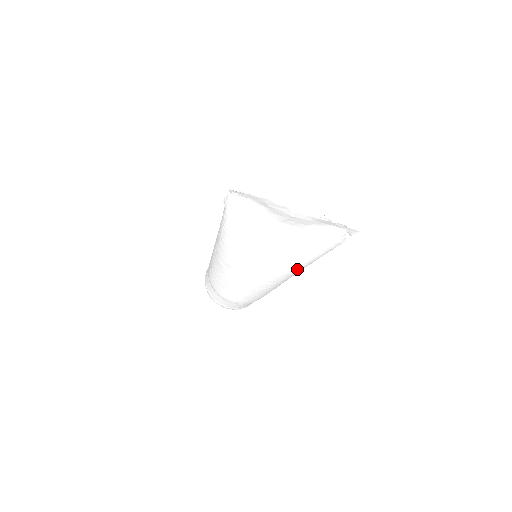
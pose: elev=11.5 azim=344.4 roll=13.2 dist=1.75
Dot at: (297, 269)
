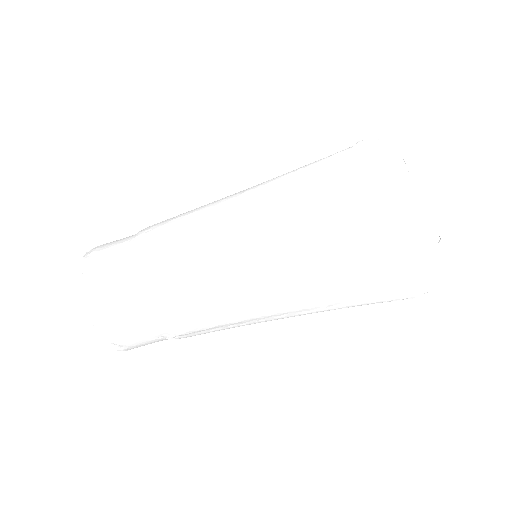
Dot at: (332, 284)
